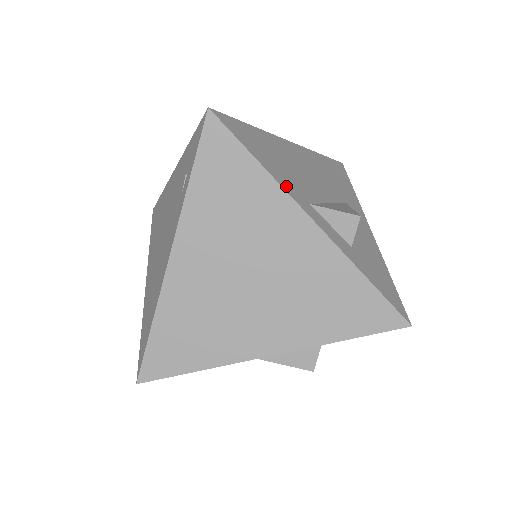
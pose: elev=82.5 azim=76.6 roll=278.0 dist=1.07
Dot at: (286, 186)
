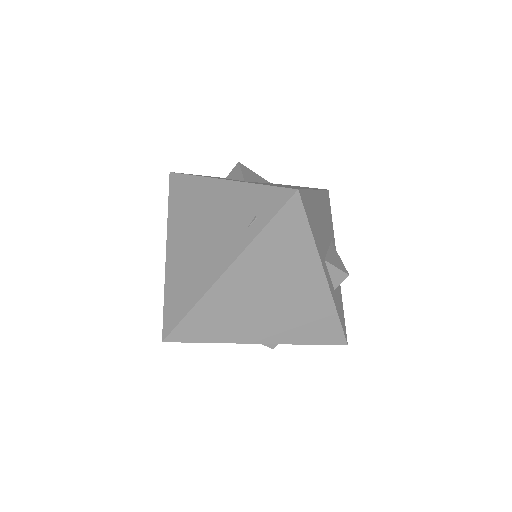
Dot at: (319, 250)
